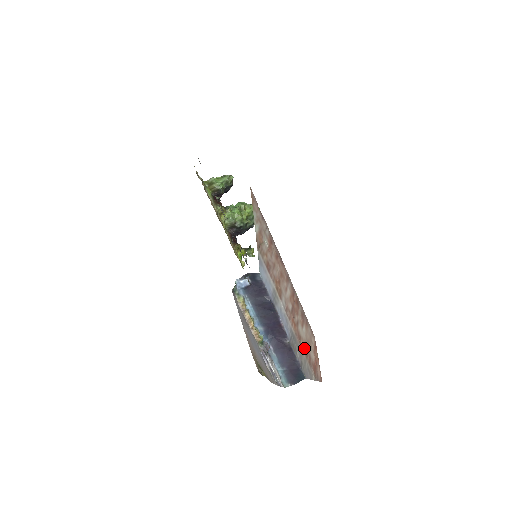
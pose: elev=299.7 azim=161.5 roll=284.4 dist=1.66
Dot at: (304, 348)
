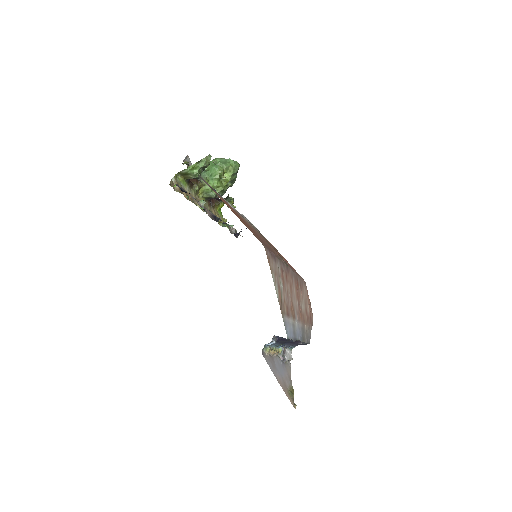
Dot at: (306, 319)
